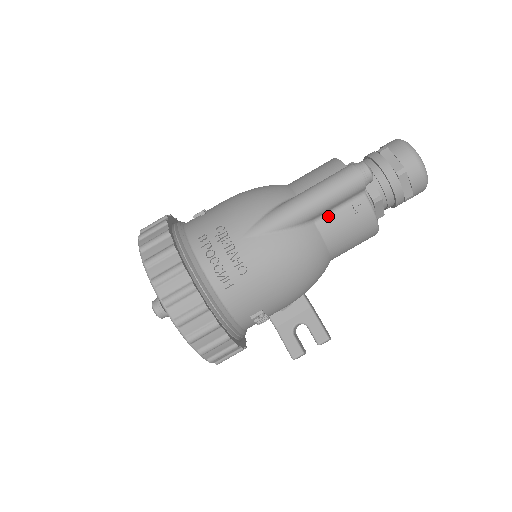
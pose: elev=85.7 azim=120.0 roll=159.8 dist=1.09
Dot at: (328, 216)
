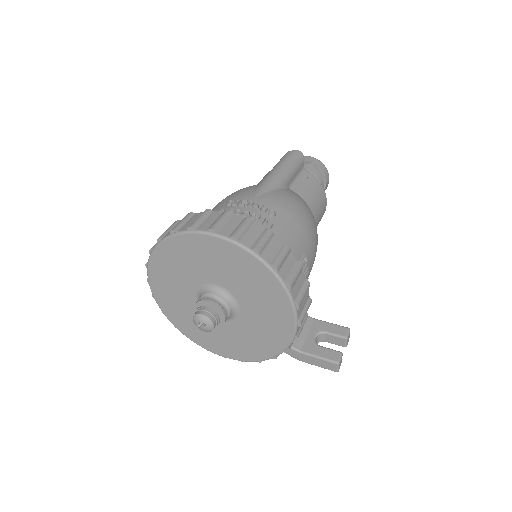
Dot at: (295, 185)
